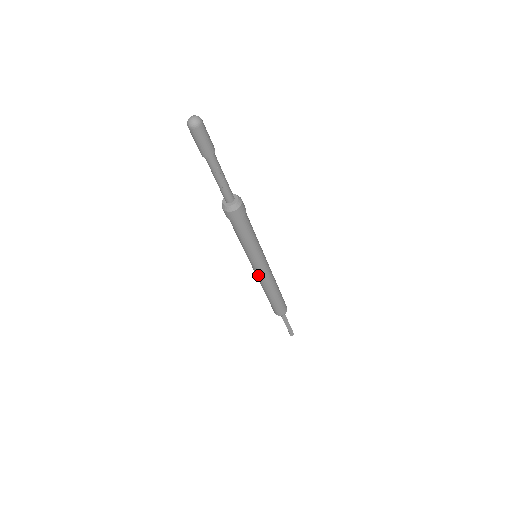
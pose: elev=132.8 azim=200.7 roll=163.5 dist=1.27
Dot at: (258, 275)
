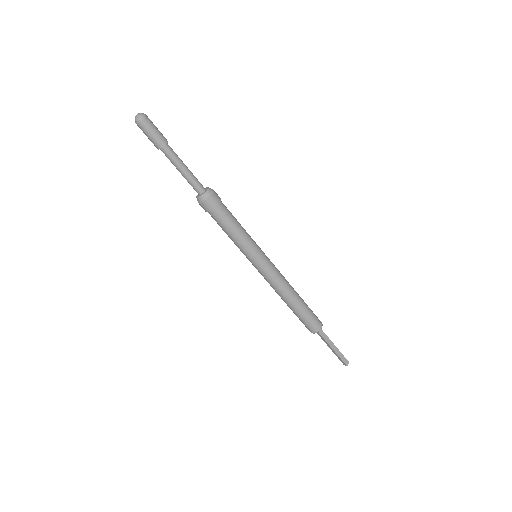
Dot at: occluded
